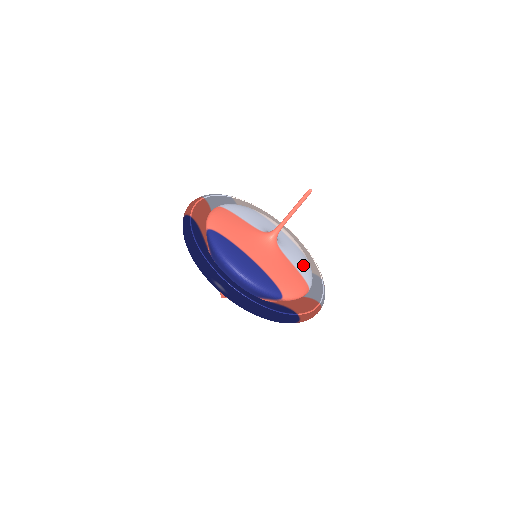
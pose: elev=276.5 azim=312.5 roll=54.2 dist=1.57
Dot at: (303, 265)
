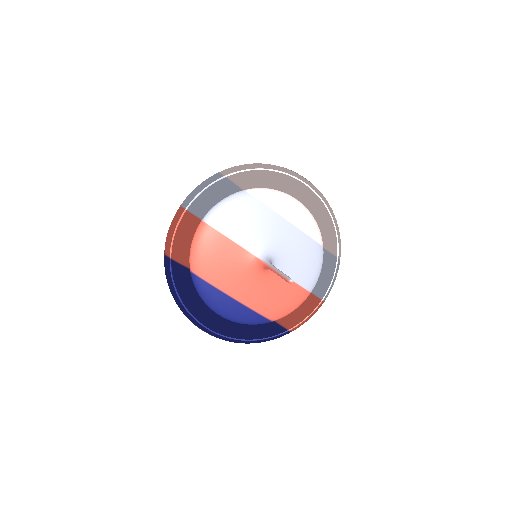
Dot at: (308, 268)
